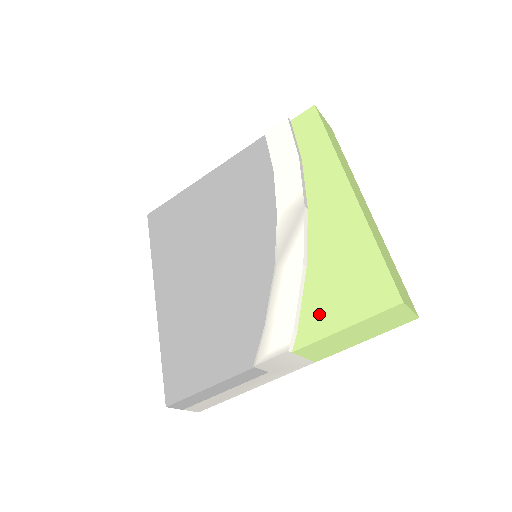
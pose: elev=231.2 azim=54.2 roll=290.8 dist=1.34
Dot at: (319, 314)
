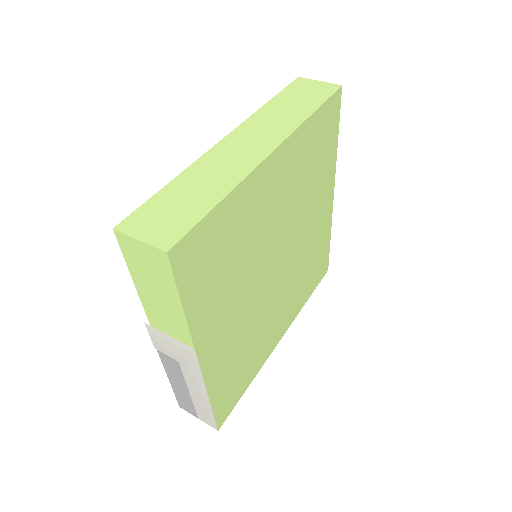
Dot at: occluded
